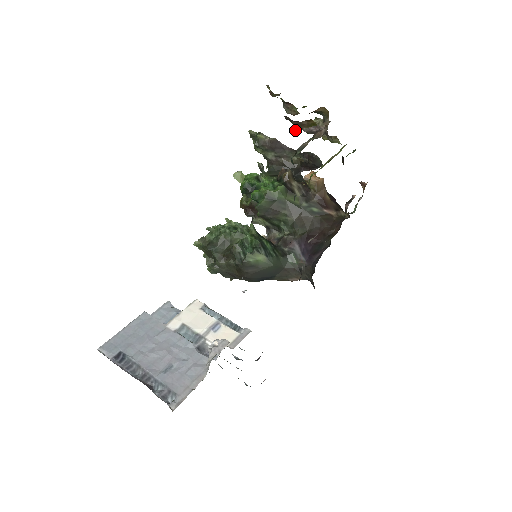
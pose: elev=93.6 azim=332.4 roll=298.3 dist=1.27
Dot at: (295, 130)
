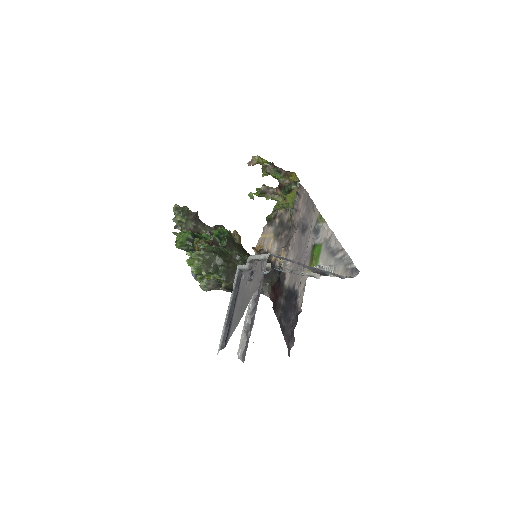
Dot at: (280, 178)
